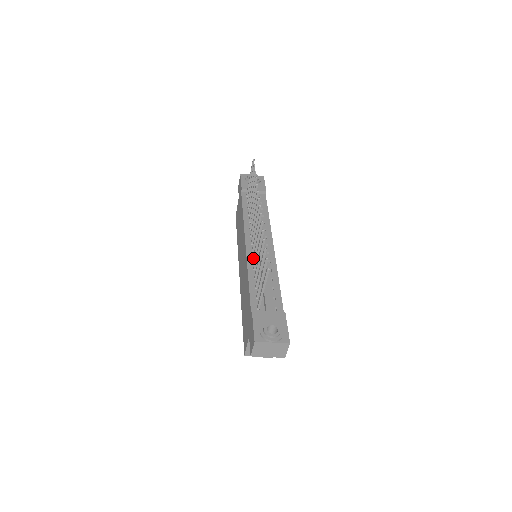
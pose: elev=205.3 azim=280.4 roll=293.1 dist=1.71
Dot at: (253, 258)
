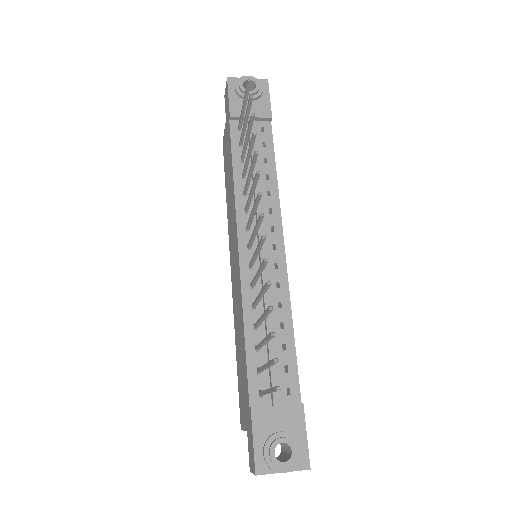
Dot at: (251, 286)
